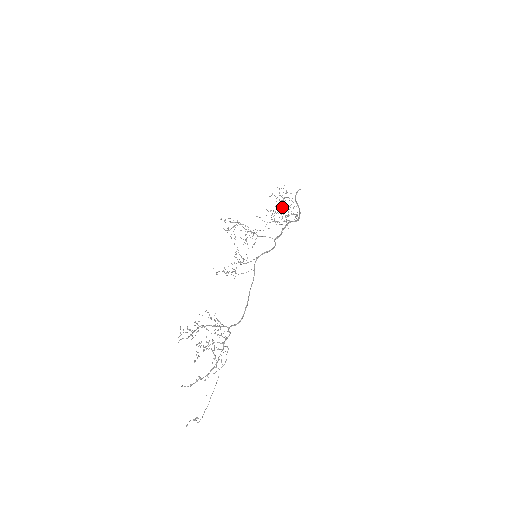
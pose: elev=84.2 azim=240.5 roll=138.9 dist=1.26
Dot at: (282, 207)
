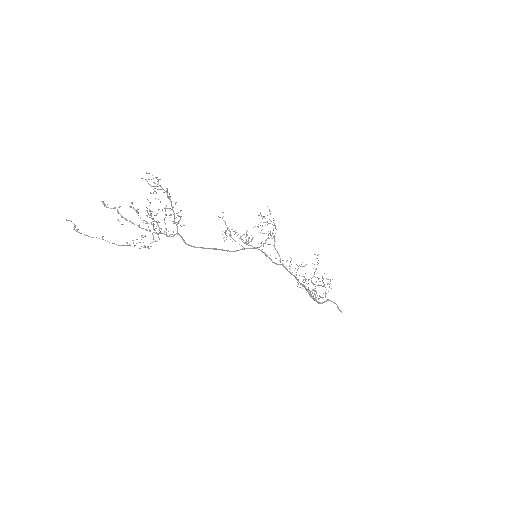
Dot at: occluded
